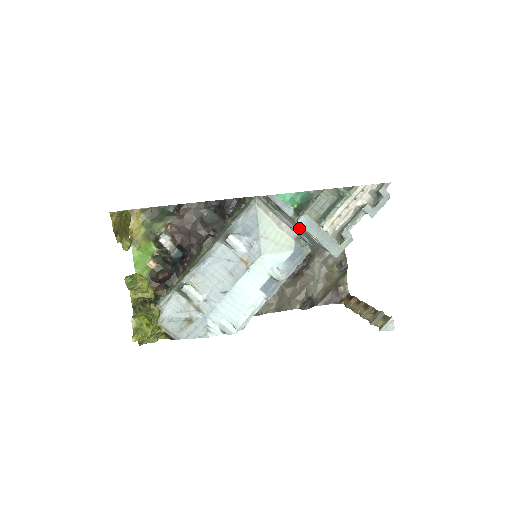
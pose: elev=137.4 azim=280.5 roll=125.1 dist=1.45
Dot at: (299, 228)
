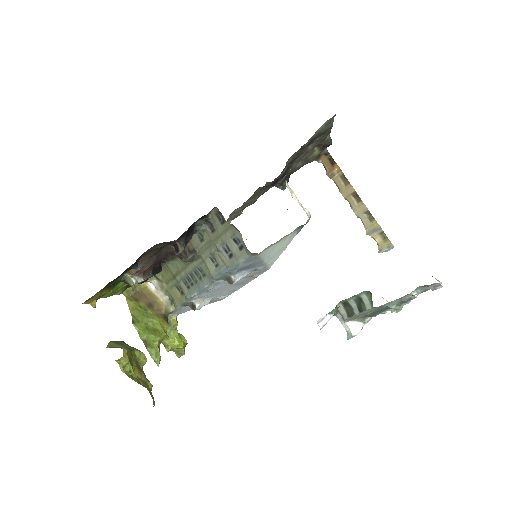
Dot at: occluded
